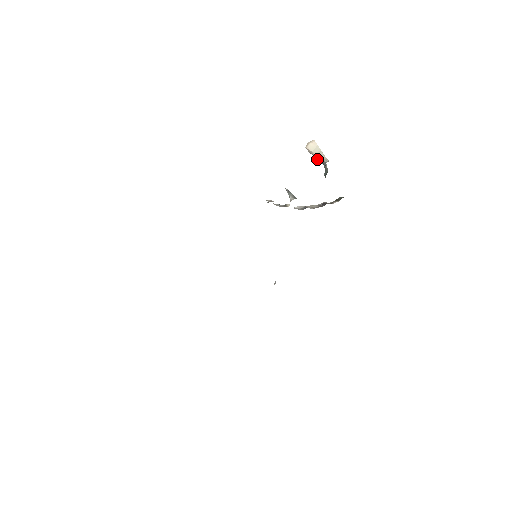
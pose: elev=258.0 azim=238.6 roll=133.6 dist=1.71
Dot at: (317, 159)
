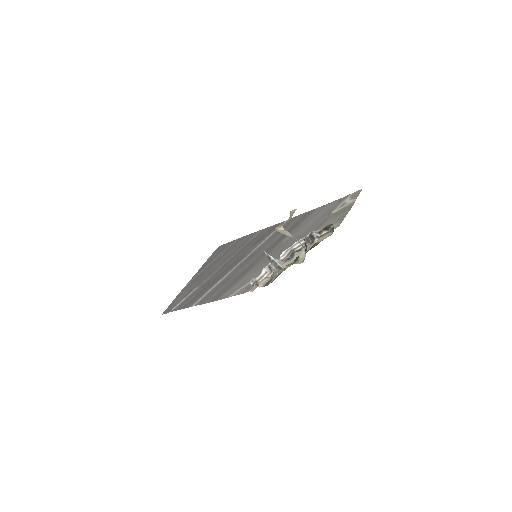
Dot at: occluded
